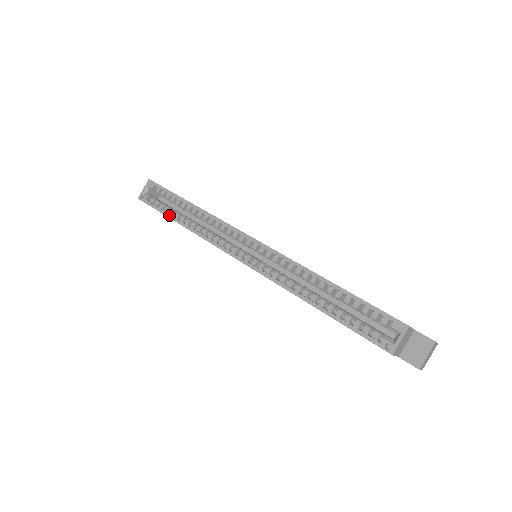
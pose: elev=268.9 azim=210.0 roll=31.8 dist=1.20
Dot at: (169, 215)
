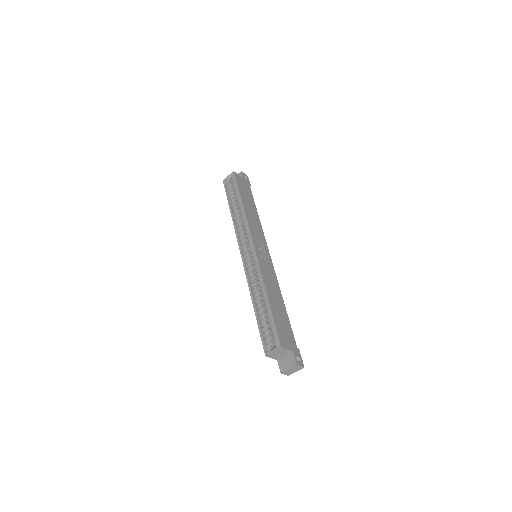
Dot at: (229, 202)
